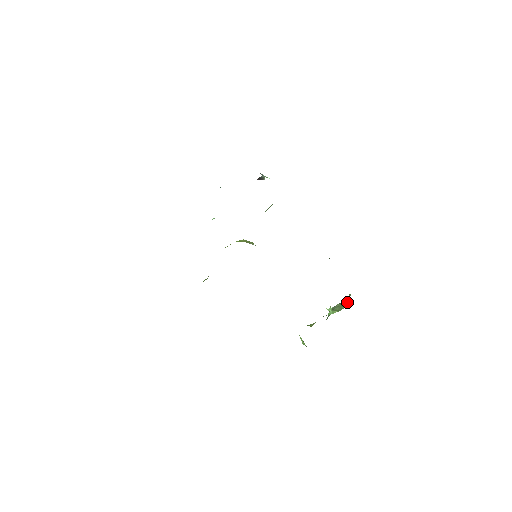
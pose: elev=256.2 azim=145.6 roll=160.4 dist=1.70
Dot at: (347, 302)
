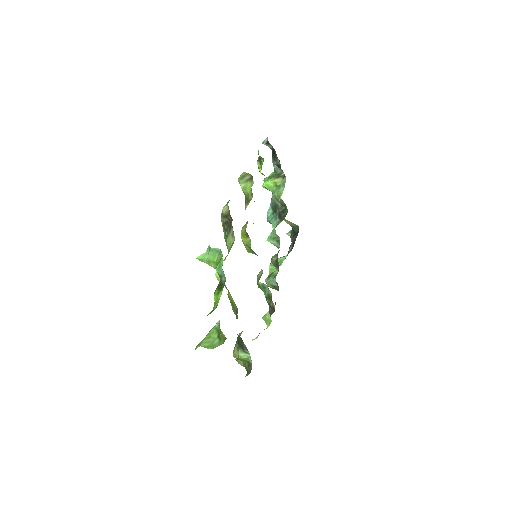
Dot at: occluded
